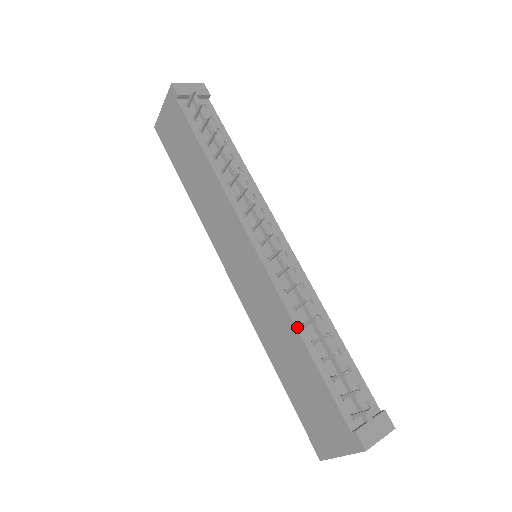
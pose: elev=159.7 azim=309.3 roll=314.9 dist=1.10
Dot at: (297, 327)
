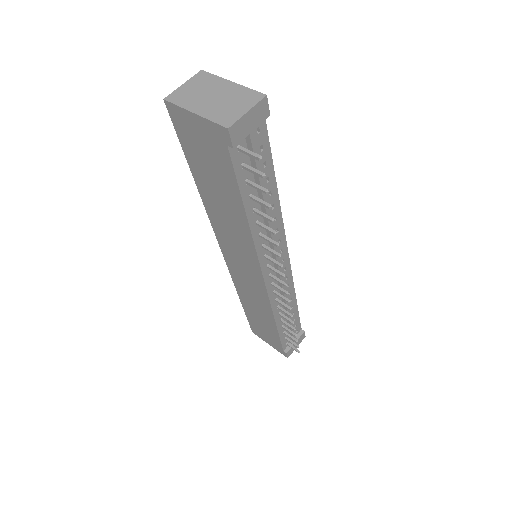
Dot at: (275, 318)
